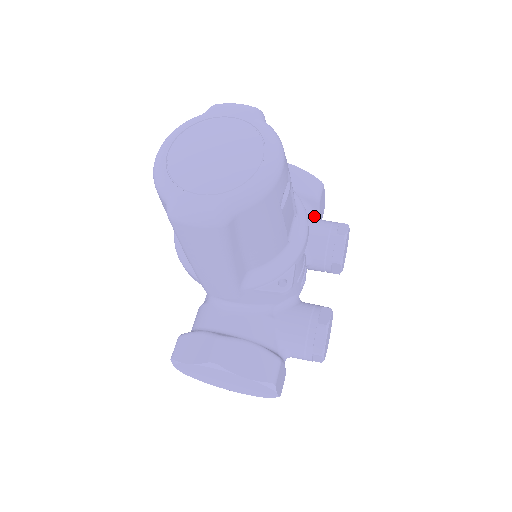
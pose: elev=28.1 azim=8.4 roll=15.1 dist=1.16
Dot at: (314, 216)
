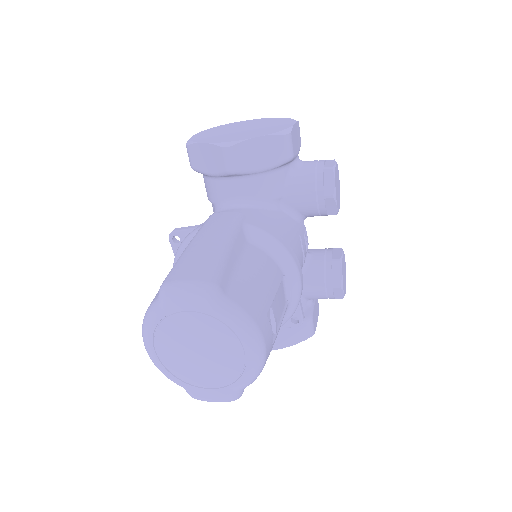
Dot at: (293, 166)
